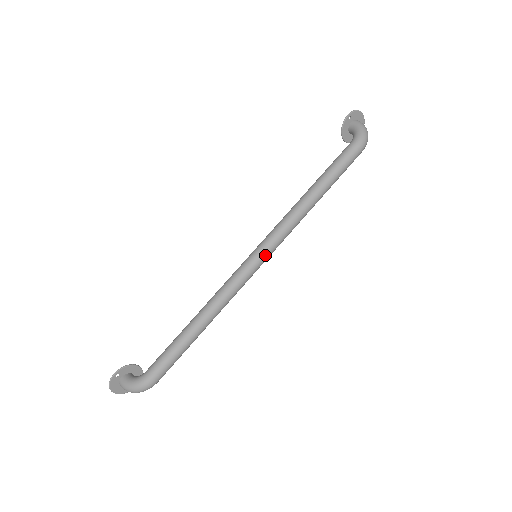
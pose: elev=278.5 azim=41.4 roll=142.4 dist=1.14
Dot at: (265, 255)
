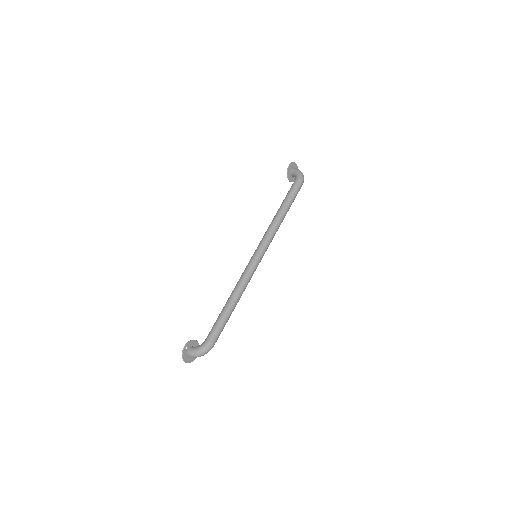
Dot at: (262, 253)
